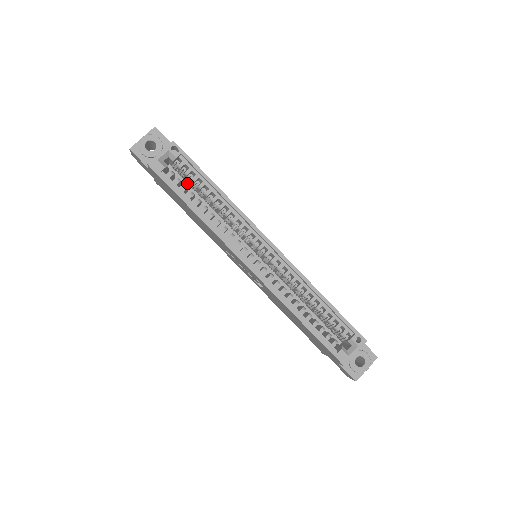
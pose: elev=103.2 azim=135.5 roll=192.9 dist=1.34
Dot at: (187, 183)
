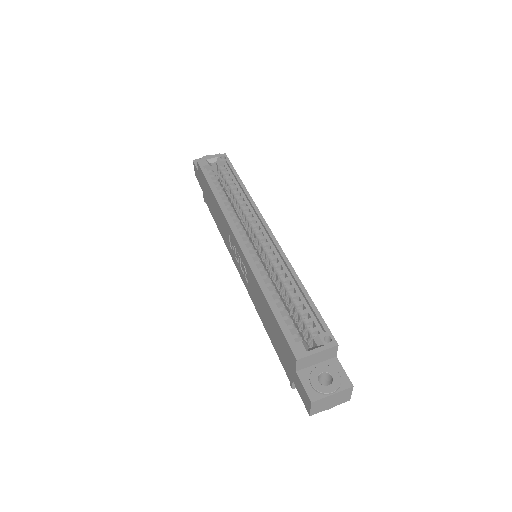
Dot at: (225, 194)
